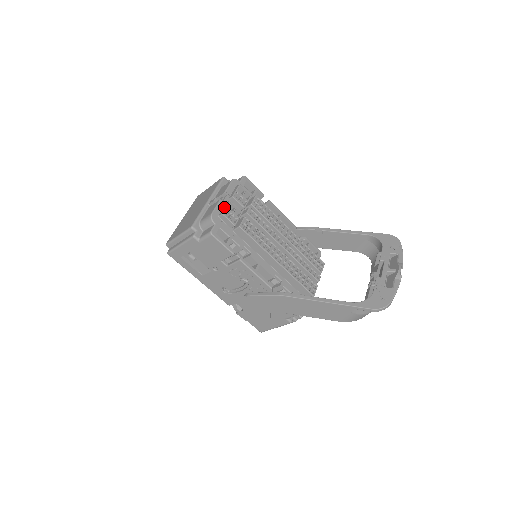
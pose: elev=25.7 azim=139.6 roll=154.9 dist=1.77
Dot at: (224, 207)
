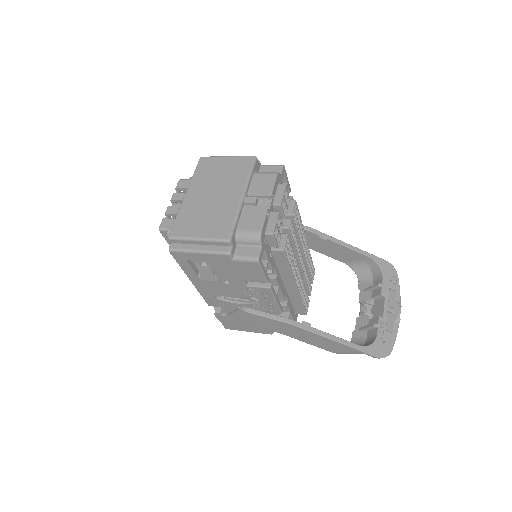
Dot at: (271, 220)
